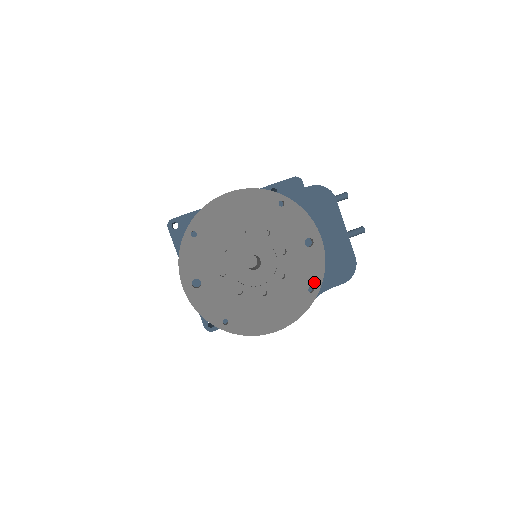
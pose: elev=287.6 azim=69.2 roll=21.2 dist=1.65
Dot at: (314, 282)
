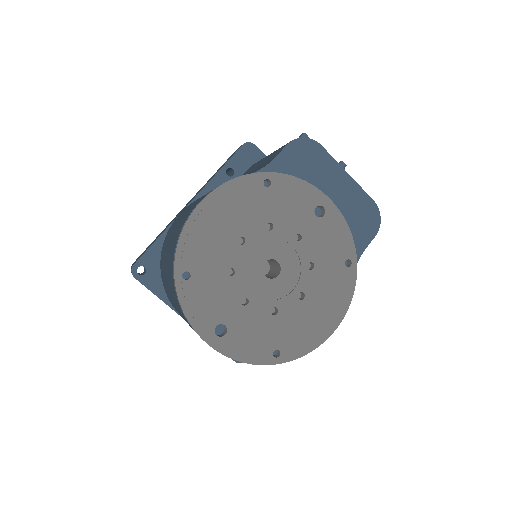
Dot at: (347, 253)
